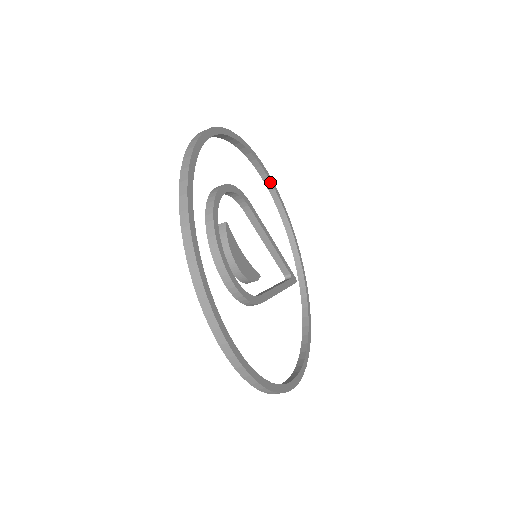
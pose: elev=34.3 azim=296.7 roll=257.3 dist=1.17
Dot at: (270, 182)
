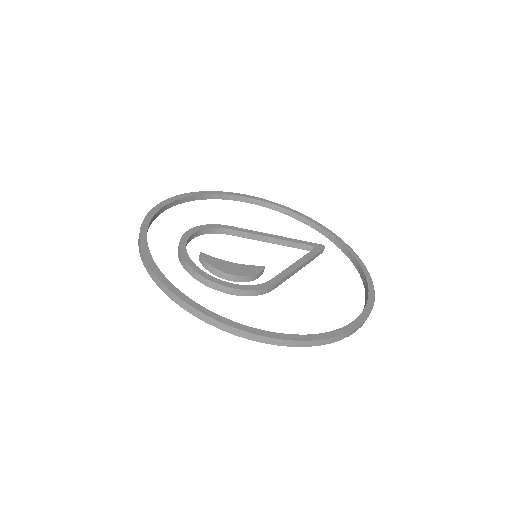
Dot at: (250, 199)
